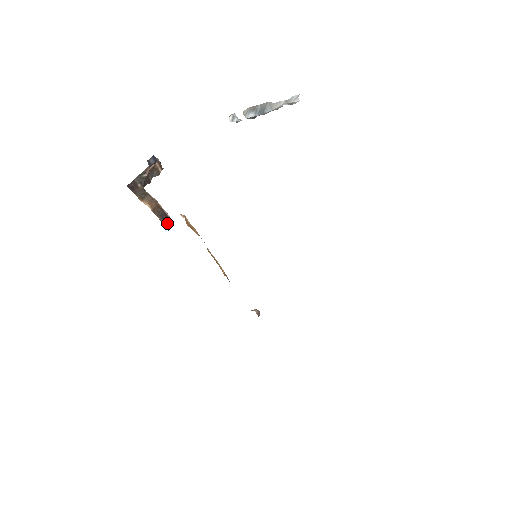
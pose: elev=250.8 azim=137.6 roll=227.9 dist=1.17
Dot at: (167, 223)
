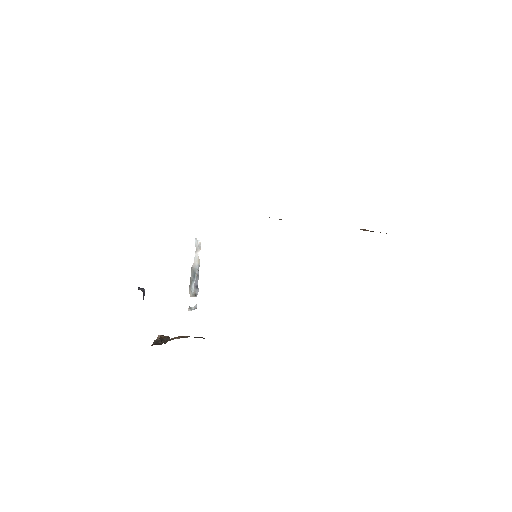
Dot at: occluded
